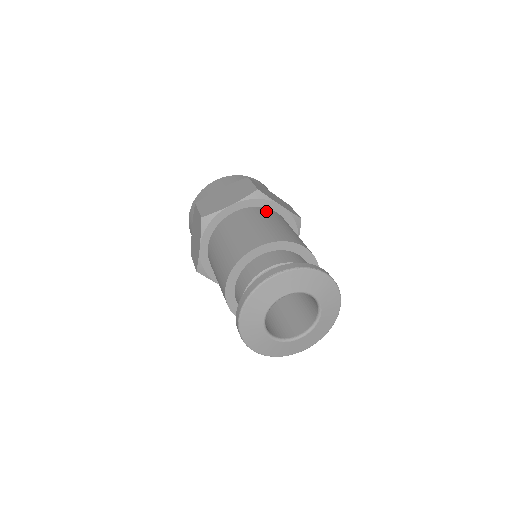
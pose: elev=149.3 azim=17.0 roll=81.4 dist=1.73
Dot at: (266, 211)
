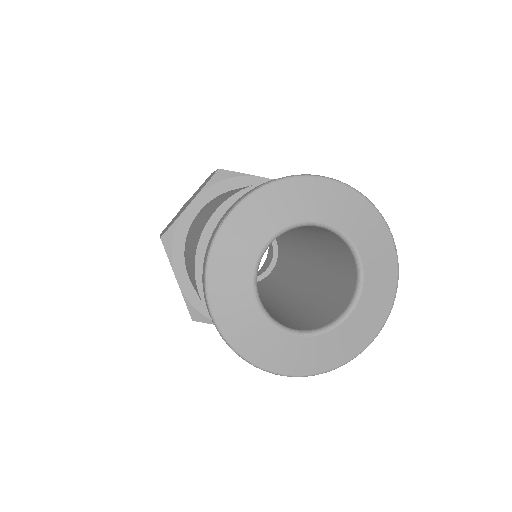
Dot at: occluded
